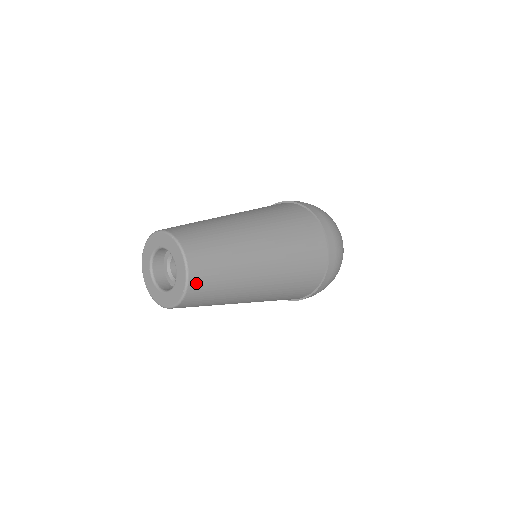
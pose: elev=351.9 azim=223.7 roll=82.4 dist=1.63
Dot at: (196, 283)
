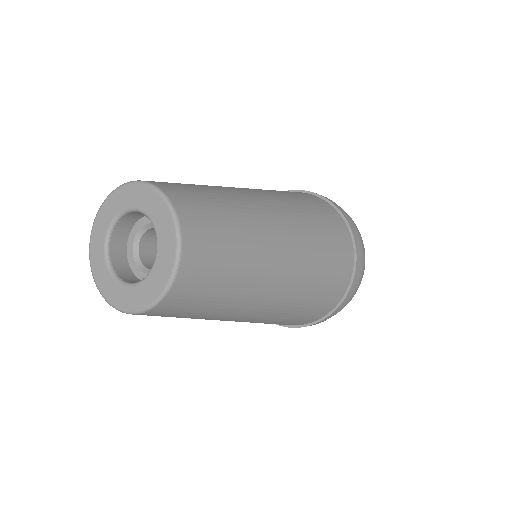
Dot at: (193, 252)
